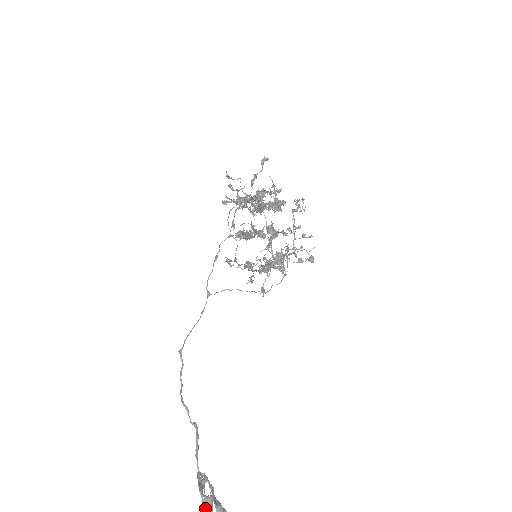
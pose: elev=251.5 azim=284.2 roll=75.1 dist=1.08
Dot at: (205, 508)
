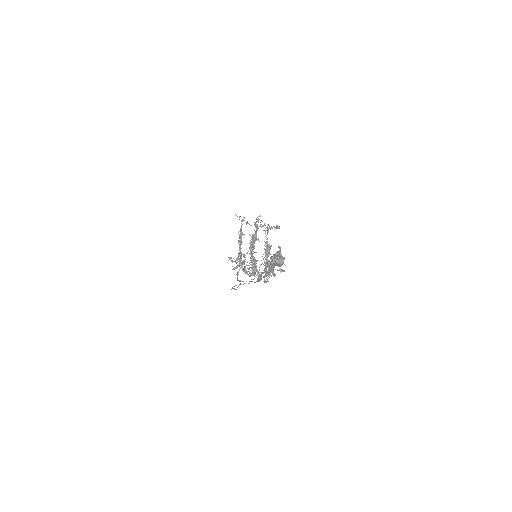
Dot at: occluded
